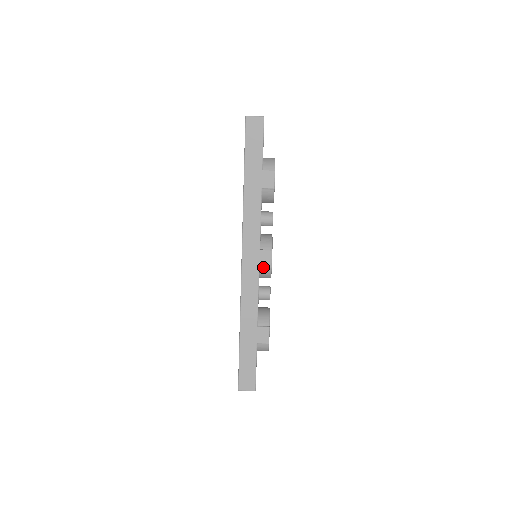
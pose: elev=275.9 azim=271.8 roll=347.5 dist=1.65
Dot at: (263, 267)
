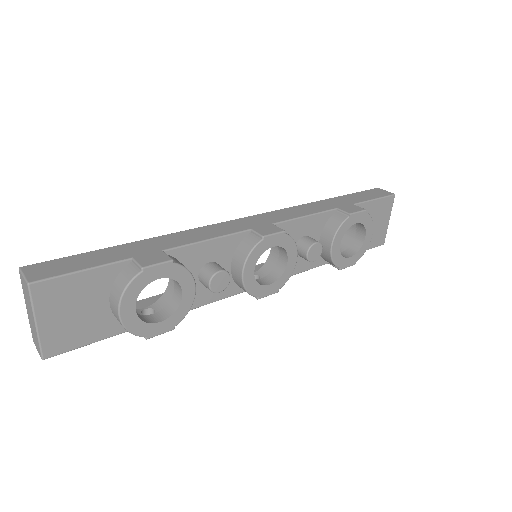
Dot at: (255, 231)
